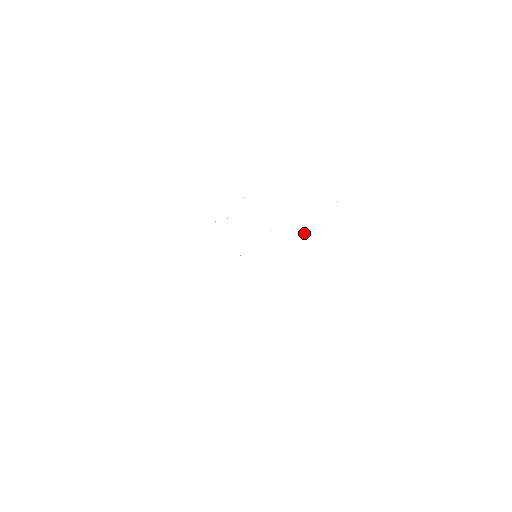
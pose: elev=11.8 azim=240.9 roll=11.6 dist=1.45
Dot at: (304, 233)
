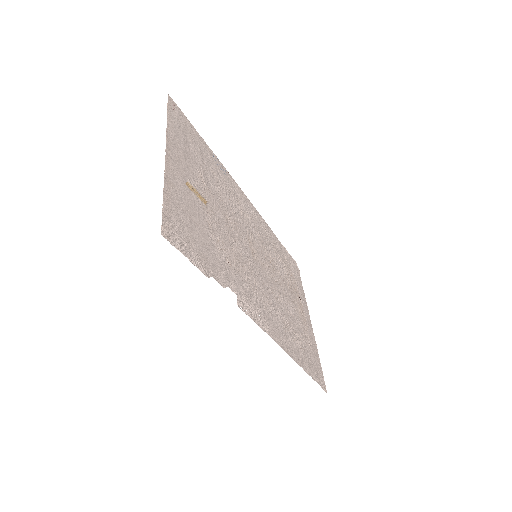
Dot at: (205, 206)
